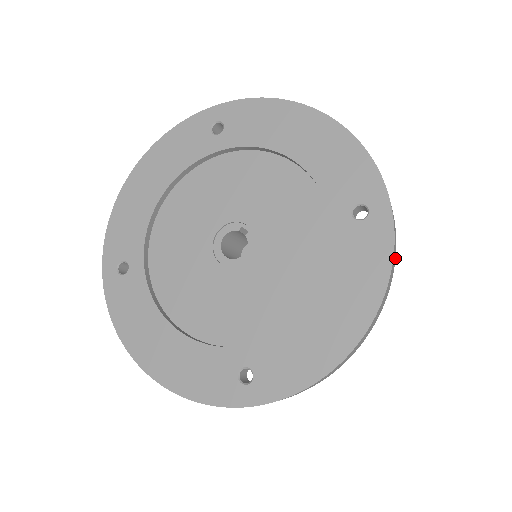
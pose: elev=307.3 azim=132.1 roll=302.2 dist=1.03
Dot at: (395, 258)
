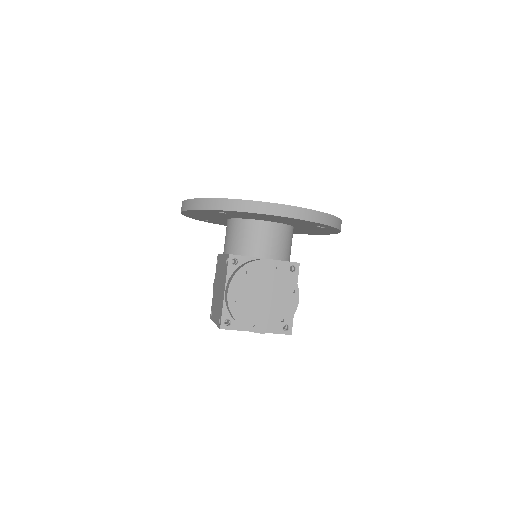
Dot at: (322, 224)
